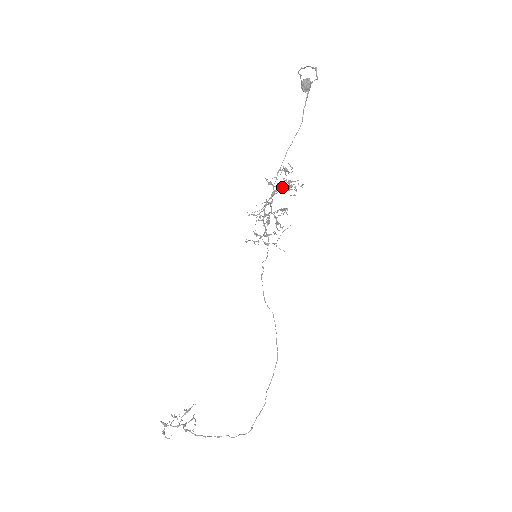
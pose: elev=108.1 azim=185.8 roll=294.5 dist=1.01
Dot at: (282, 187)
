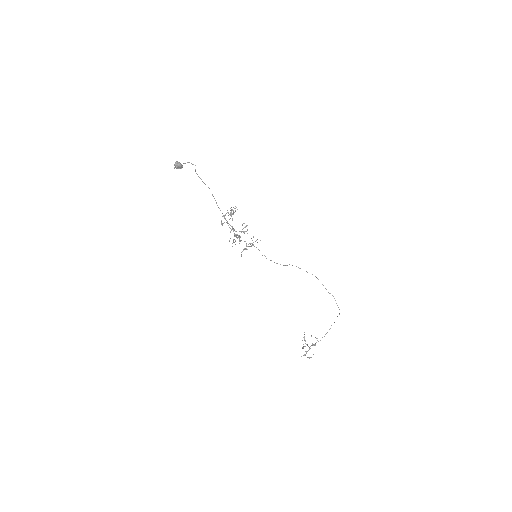
Dot at: (232, 220)
